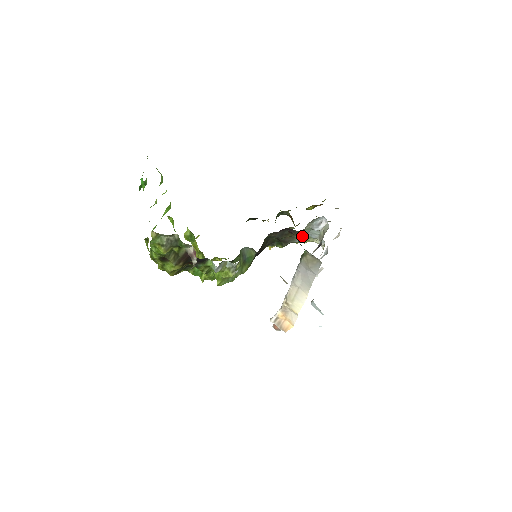
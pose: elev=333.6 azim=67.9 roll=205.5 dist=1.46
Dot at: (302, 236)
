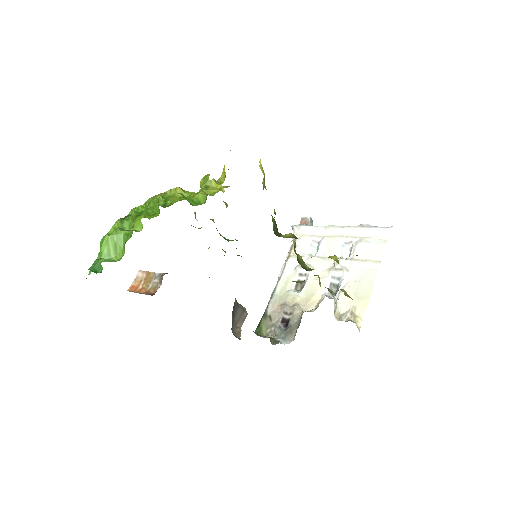
Dot at: occluded
